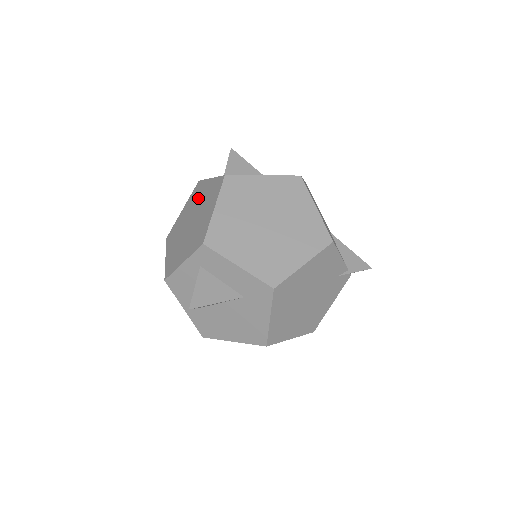
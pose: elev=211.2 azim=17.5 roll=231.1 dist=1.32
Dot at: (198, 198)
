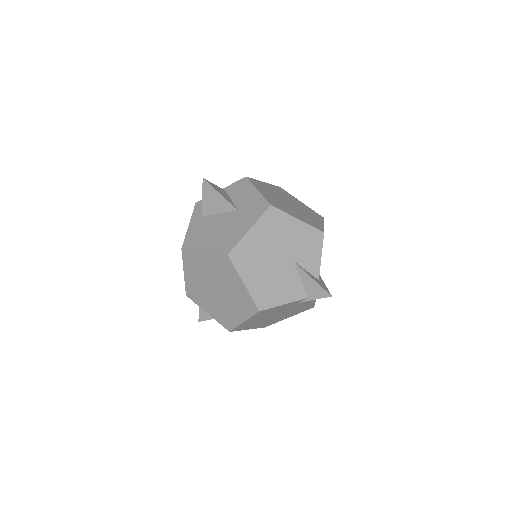
Dot at: occluded
